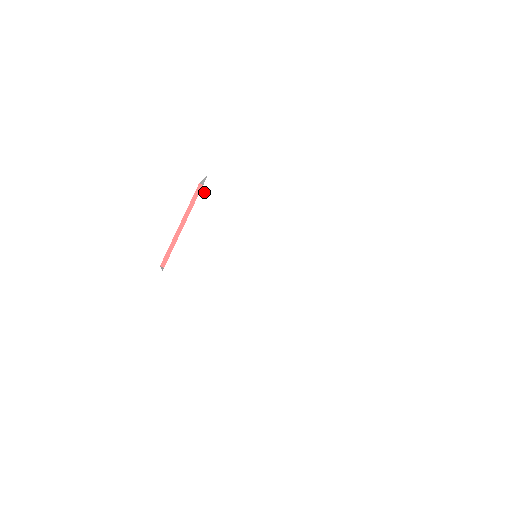
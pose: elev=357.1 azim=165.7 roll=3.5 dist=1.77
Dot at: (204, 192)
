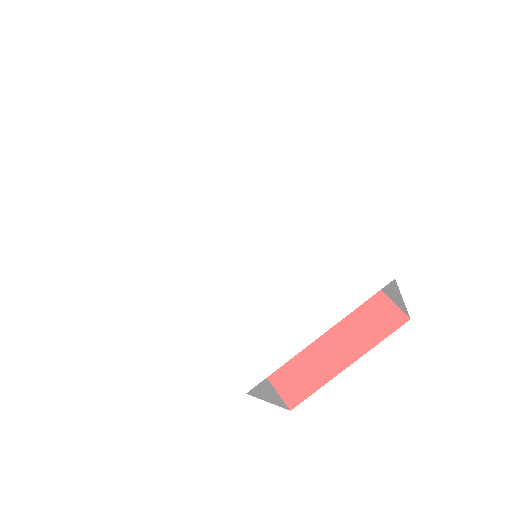
Dot at: (214, 135)
